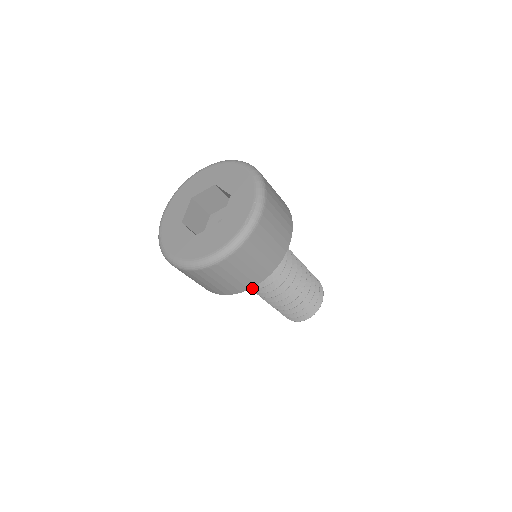
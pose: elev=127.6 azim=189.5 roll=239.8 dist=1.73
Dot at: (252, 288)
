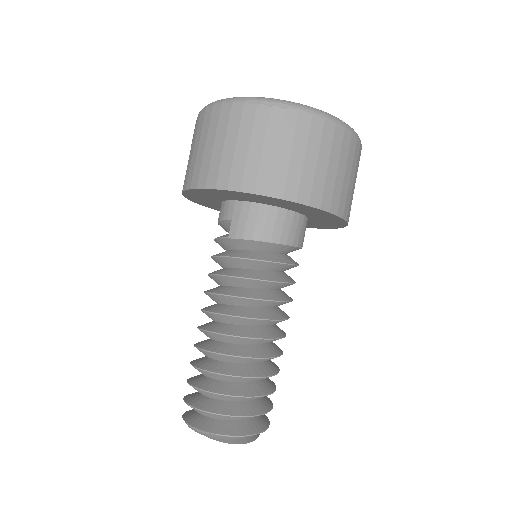
Dot at: (244, 295)
